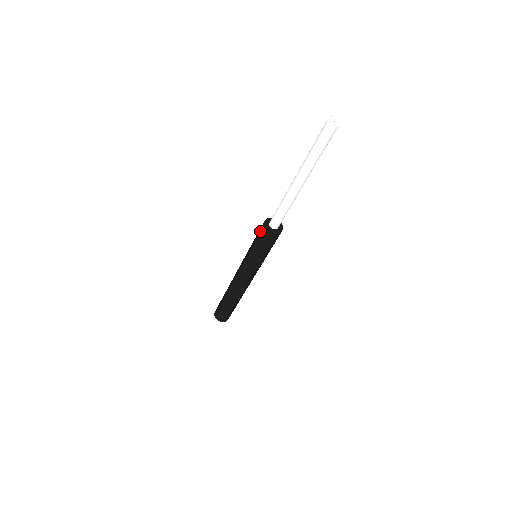
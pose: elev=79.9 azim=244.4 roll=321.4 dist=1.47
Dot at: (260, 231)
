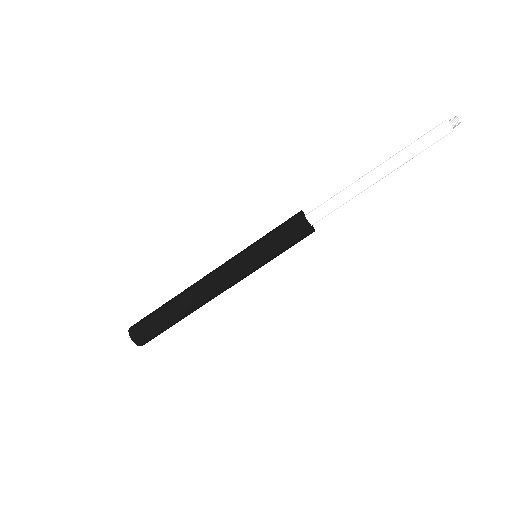
Dot at: (290, 220)
